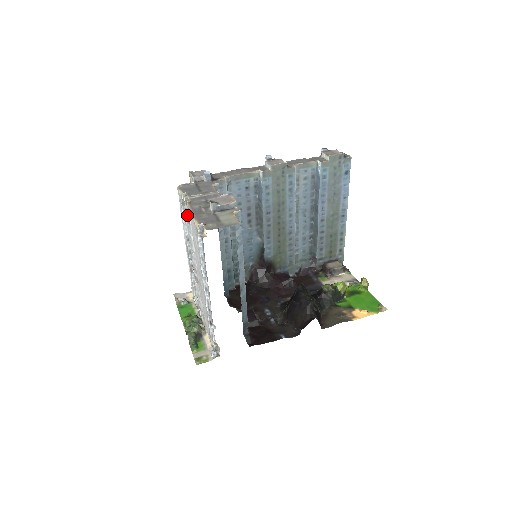
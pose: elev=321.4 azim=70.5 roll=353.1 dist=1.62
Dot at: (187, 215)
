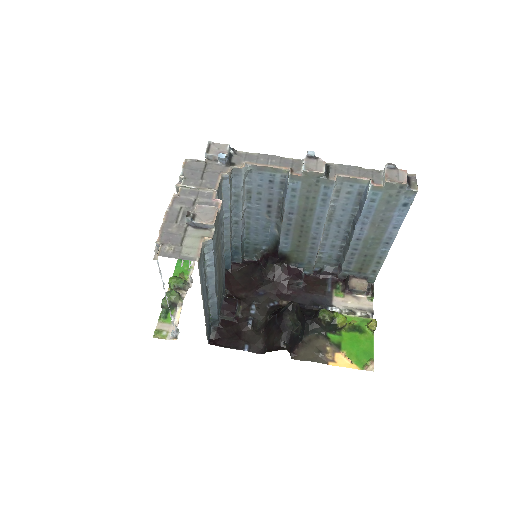
Dot at: occluded
